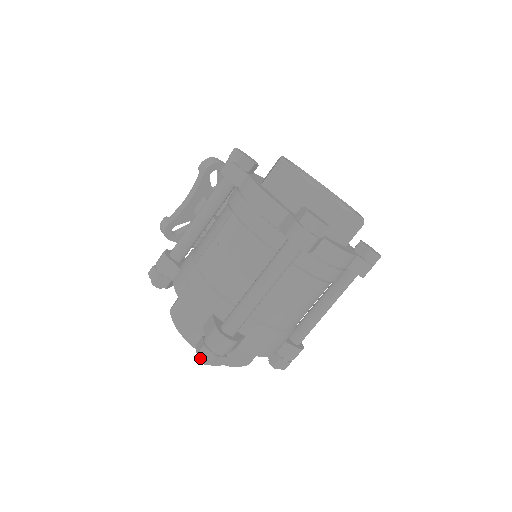
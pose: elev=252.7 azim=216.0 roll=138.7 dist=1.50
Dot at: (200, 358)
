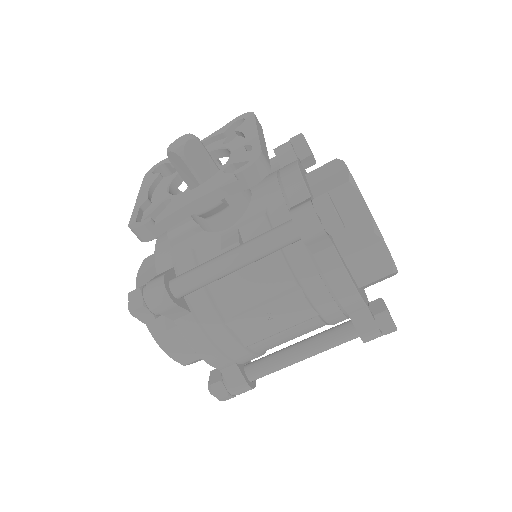
Dot at: (214, 395)
